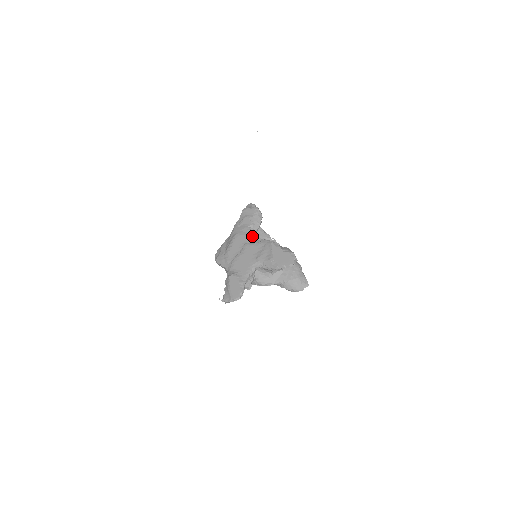
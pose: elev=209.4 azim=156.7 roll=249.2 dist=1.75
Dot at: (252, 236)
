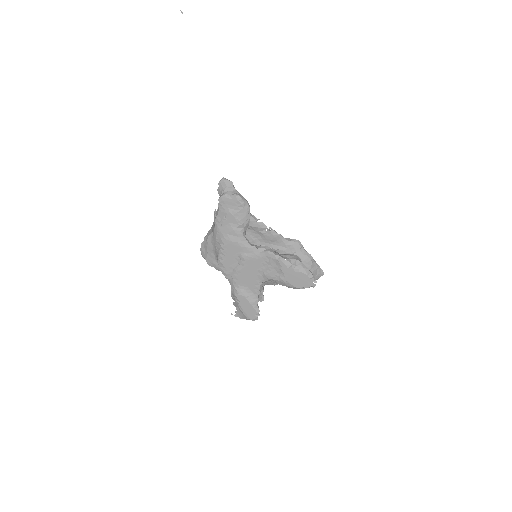
Dot at: (247, 243)
